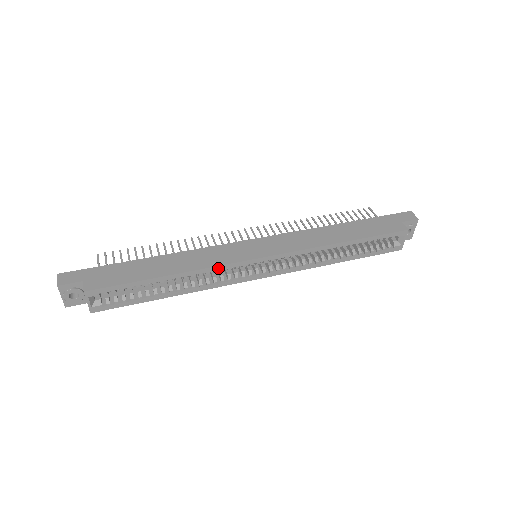
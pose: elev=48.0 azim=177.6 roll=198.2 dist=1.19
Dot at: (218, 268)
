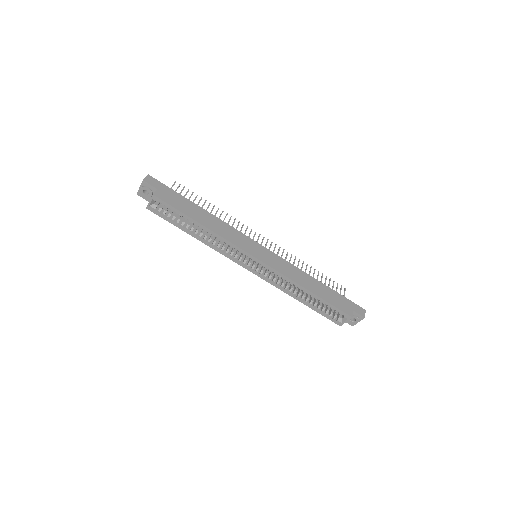
Dot at: (230, 243)
